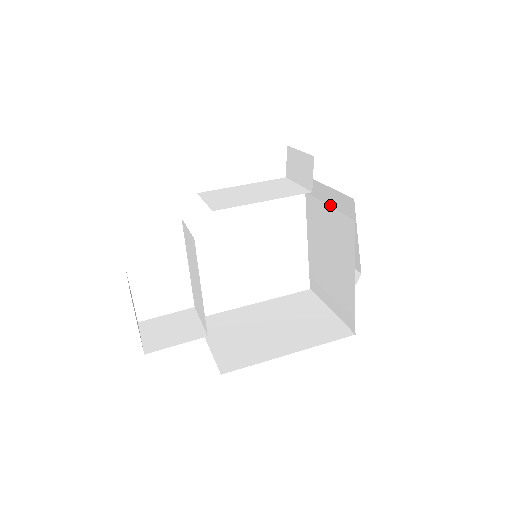
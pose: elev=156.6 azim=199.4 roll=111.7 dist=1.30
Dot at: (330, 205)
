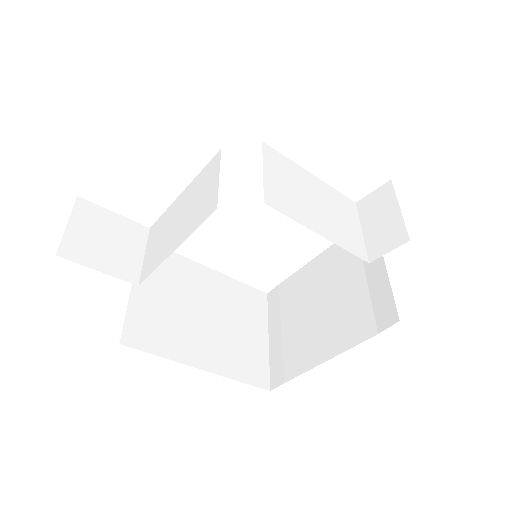
Dot at: (368, 280)
